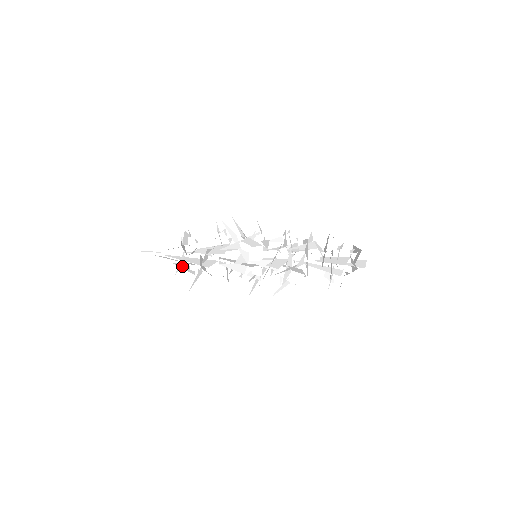
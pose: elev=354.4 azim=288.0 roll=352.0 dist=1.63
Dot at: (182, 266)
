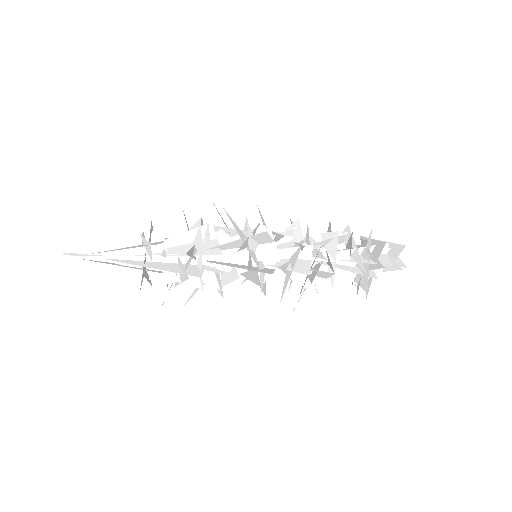
Dot at: (146, 276)
